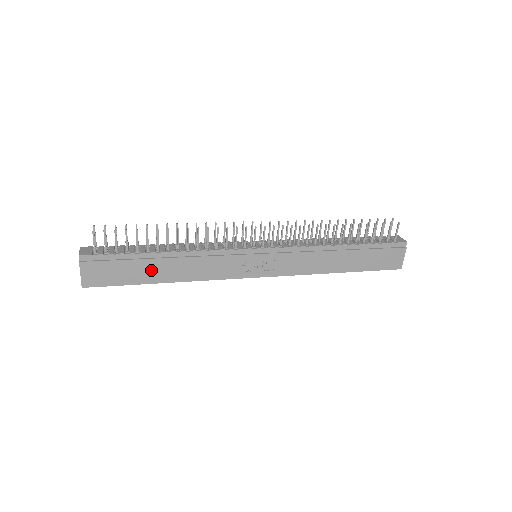
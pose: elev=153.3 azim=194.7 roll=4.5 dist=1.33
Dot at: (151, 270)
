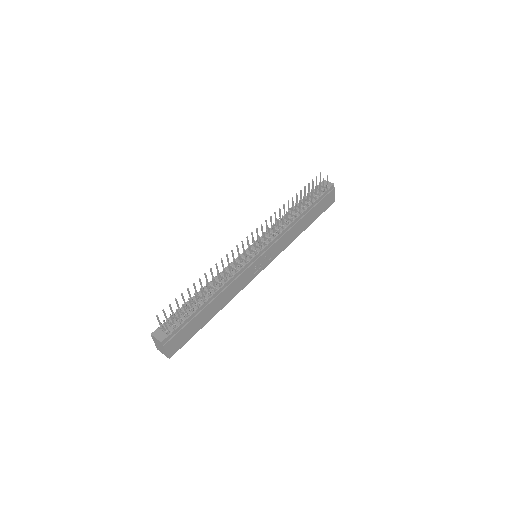
Dot at: (205, 315)
